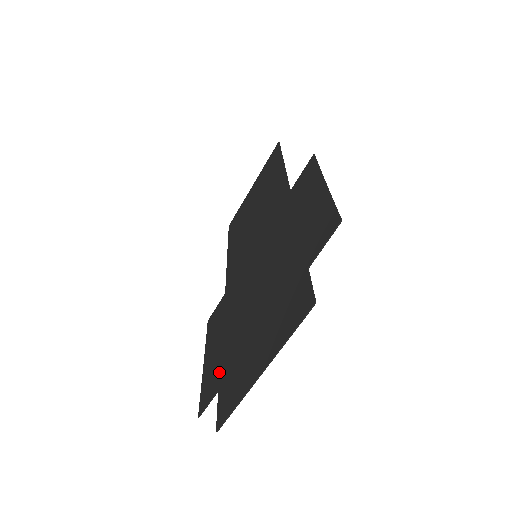
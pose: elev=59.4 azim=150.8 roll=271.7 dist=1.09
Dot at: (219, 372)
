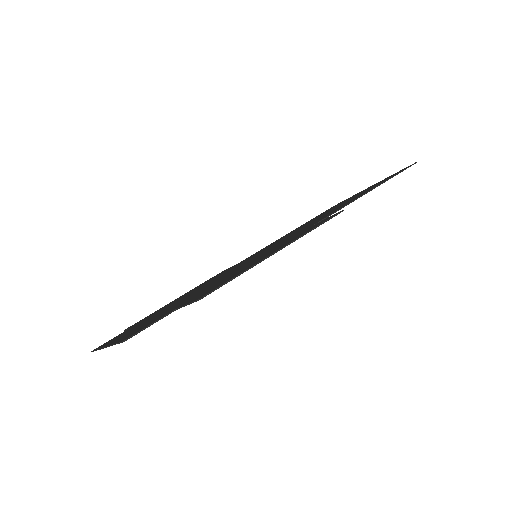
Dot at: occluded
